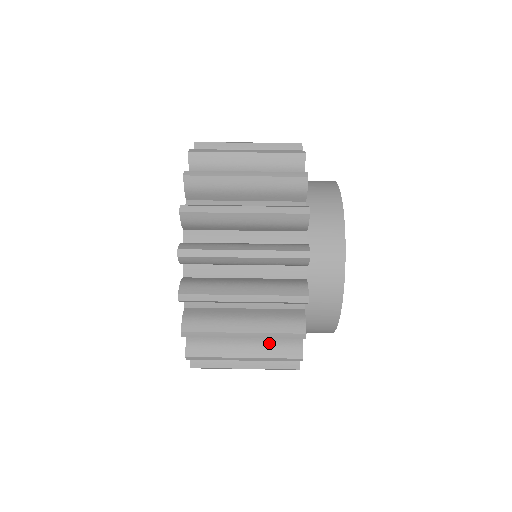
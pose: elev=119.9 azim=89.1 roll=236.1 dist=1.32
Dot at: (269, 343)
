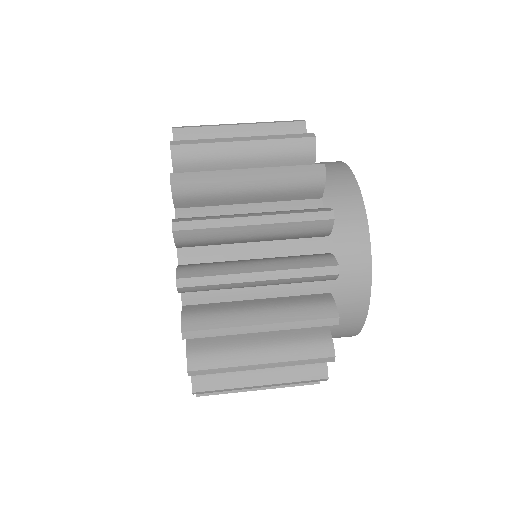
Dot at: occluded
